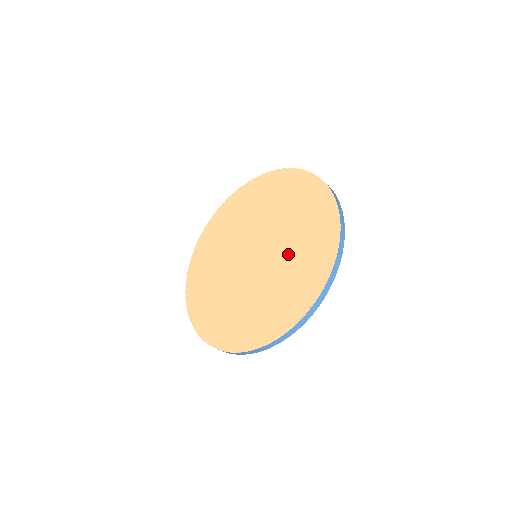
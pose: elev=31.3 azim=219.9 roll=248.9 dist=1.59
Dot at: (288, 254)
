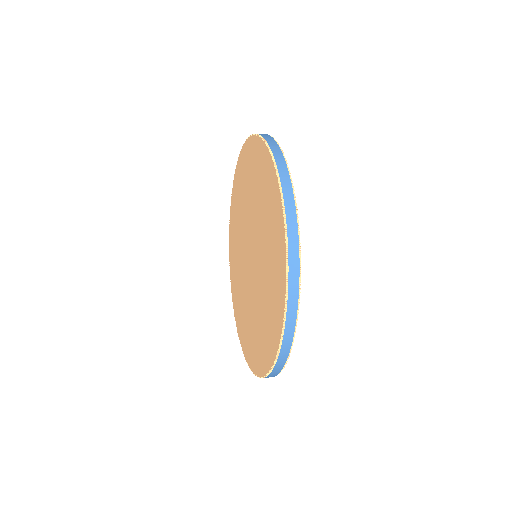
Dot at: (264, 249)
